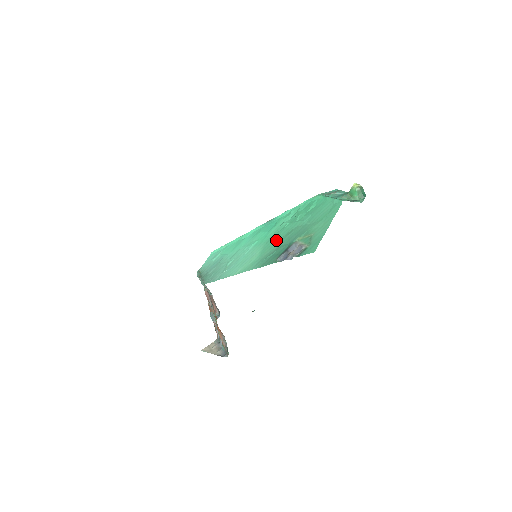
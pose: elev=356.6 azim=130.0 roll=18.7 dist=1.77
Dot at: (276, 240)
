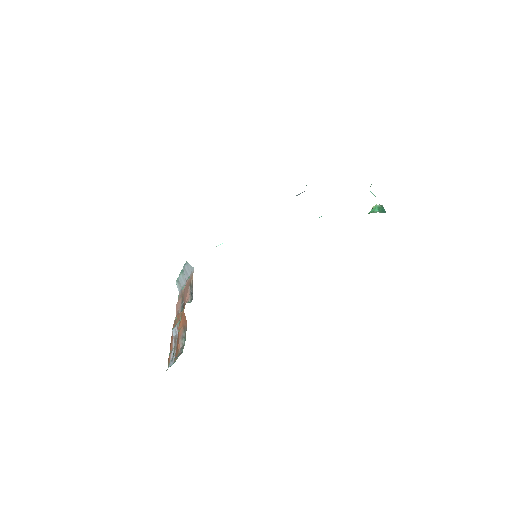
Dot at: occluded
